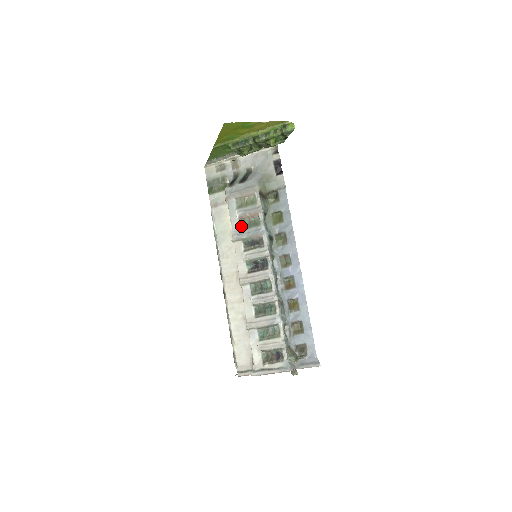
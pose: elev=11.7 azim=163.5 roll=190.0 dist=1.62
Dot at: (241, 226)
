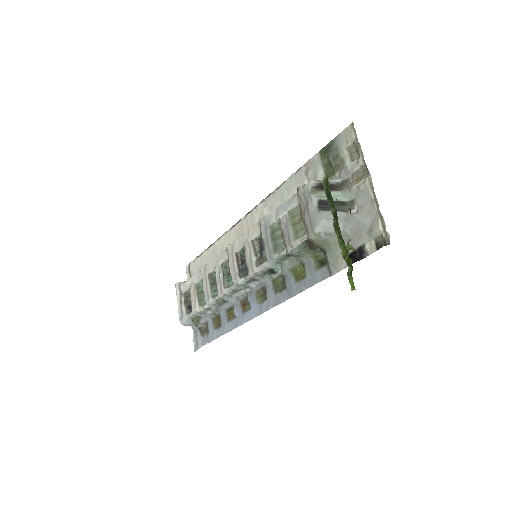
Dot at: (274, 225)
